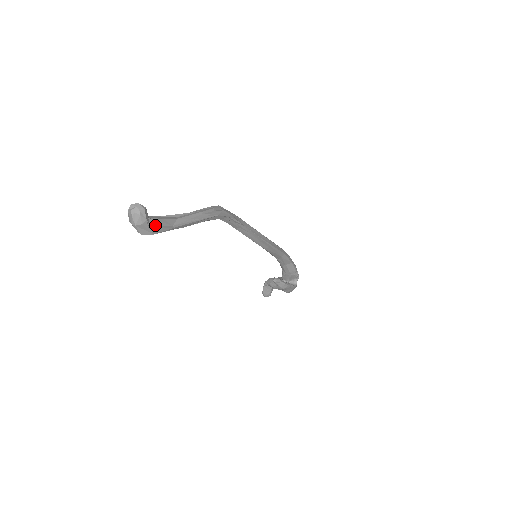
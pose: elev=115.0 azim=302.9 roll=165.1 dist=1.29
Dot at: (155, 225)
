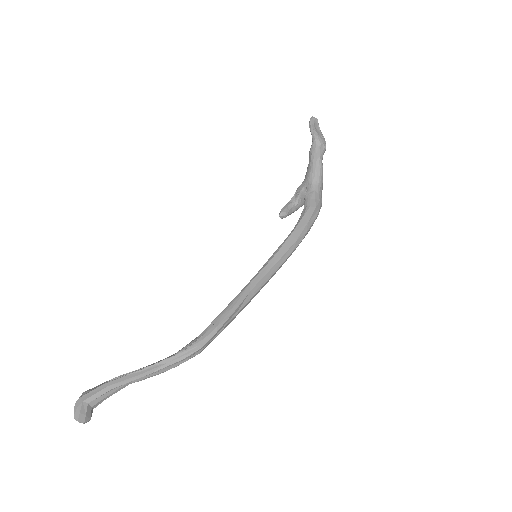
Dot at: (99, 401)
